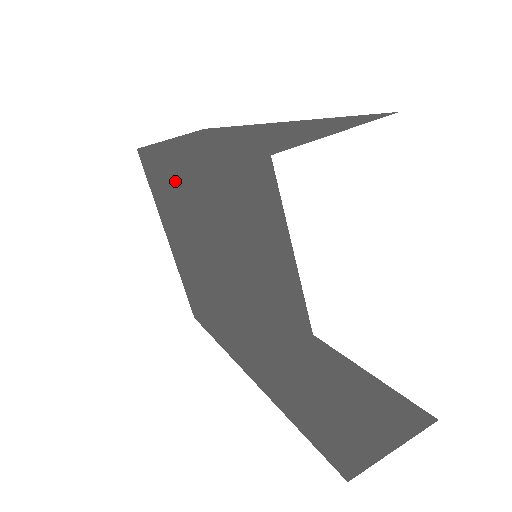
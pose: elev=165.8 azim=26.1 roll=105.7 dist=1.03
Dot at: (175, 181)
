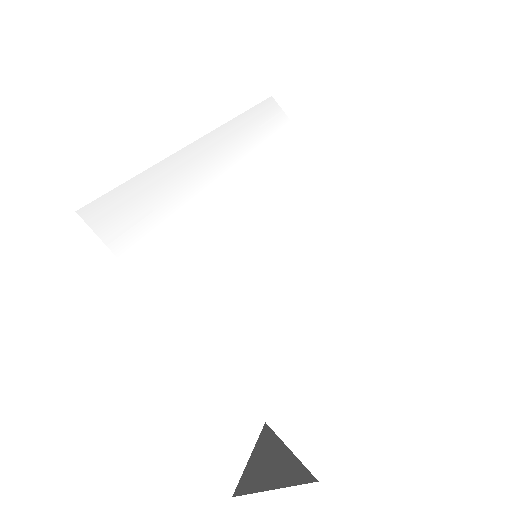
Dot at: occluded
